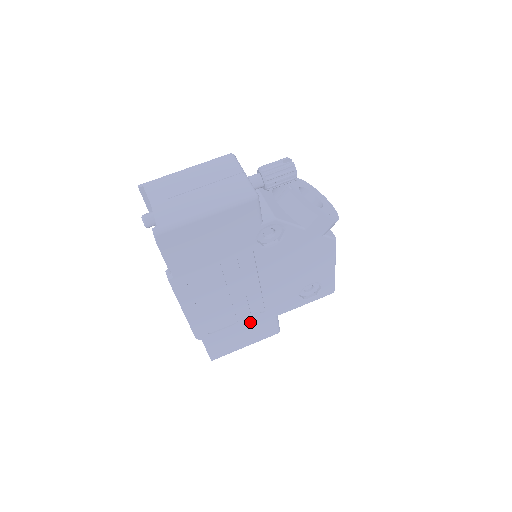
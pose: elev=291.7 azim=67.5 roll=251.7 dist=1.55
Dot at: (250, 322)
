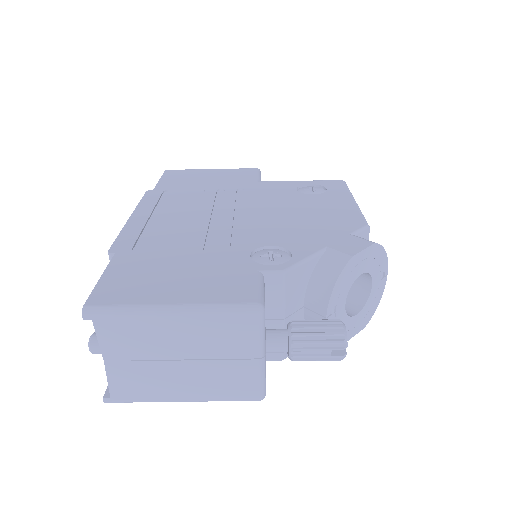
Dot at: occluded
